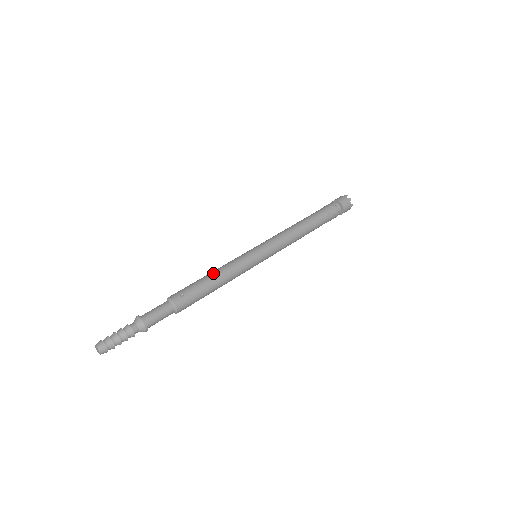
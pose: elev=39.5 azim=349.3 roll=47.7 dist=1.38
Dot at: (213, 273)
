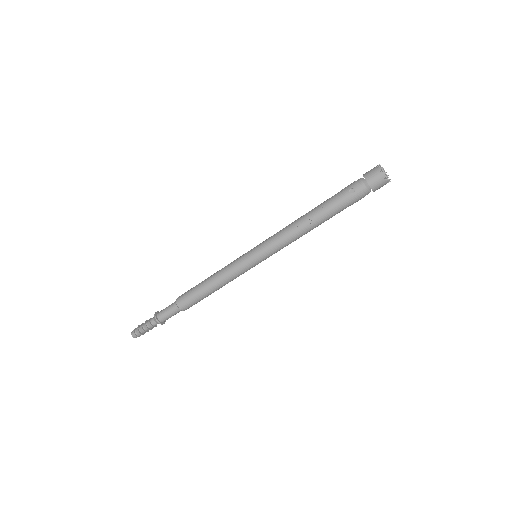
Dot at: (210, 279)
